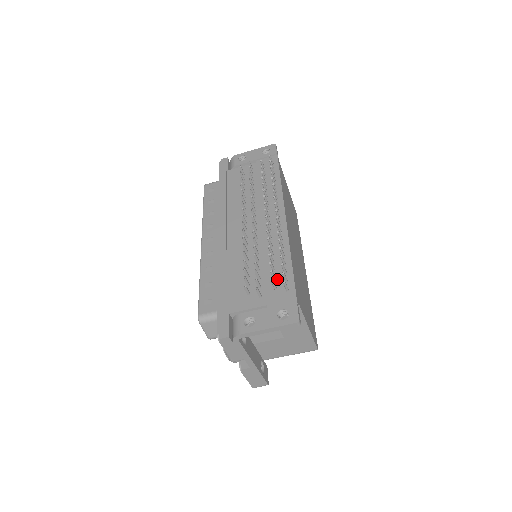
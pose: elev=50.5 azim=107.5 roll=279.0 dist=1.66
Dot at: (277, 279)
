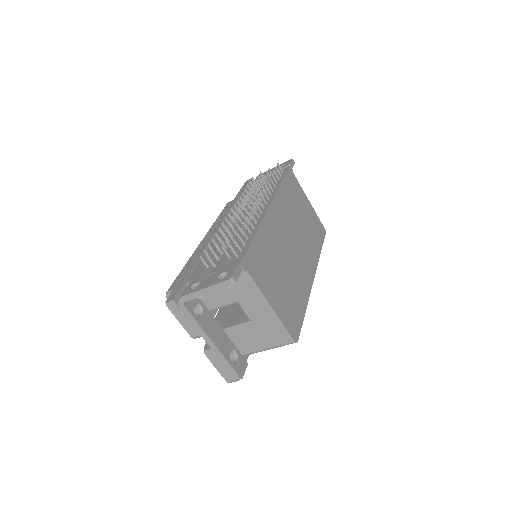
Dot at: occluded
